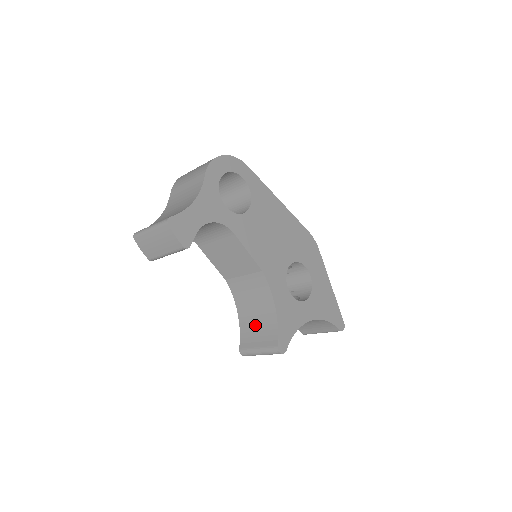
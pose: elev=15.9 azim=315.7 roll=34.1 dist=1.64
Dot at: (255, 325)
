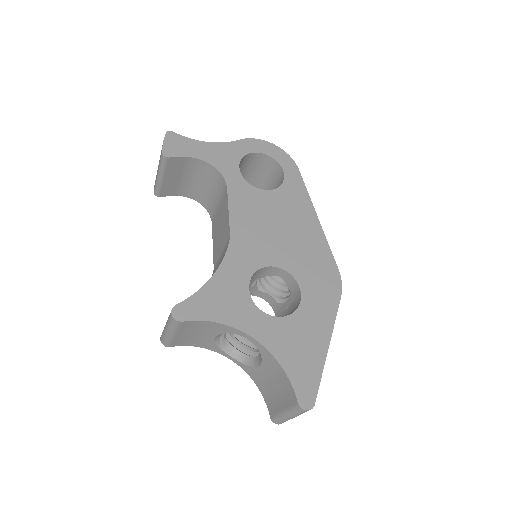
Dot at: occluded
